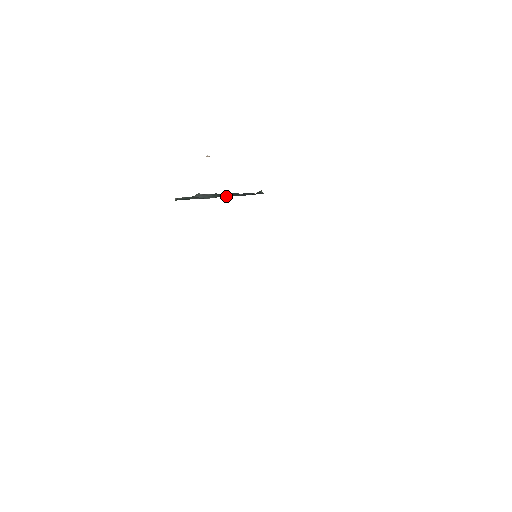
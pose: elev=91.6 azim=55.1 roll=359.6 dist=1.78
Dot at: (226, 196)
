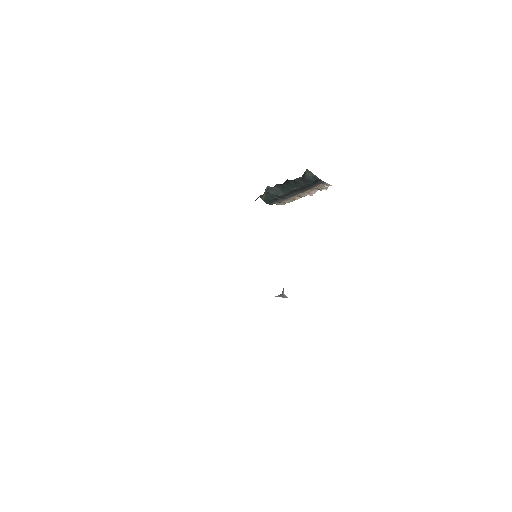
Dot at: (291, 189)
